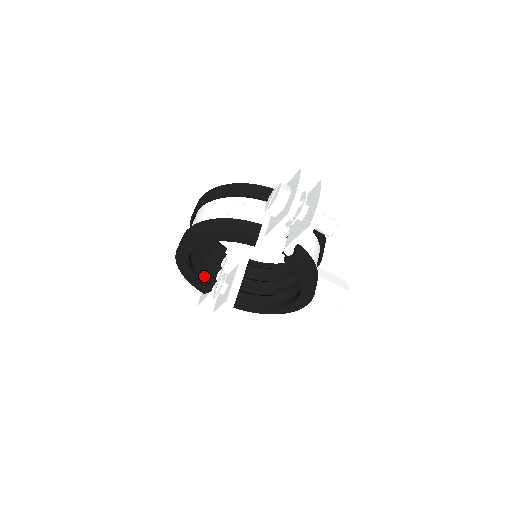
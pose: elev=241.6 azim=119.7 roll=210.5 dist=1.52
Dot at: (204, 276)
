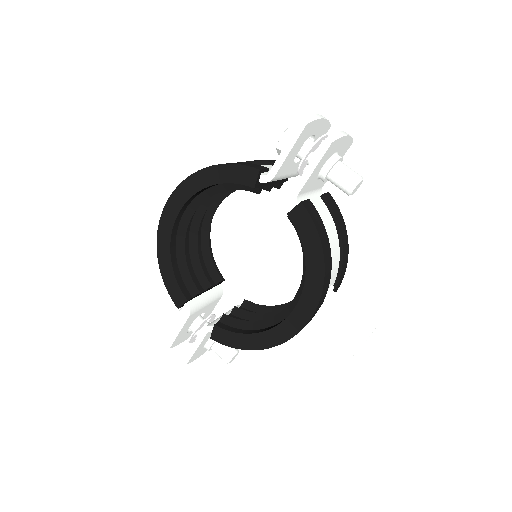
Dot at: (185, 279)
